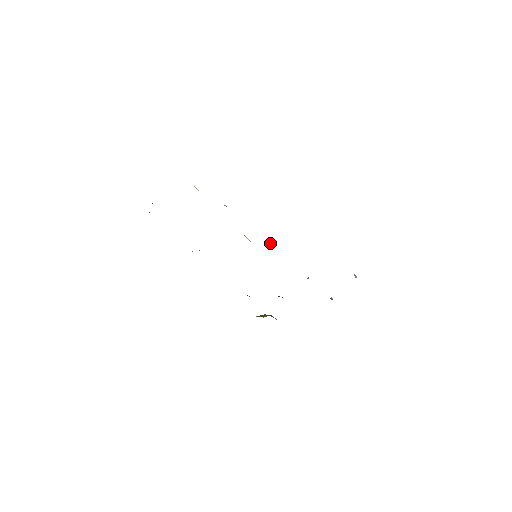
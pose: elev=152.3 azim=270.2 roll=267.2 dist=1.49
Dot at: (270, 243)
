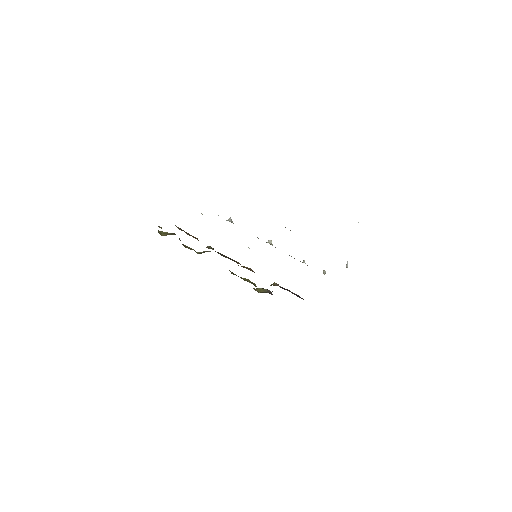
Dot at: (271, 240)
